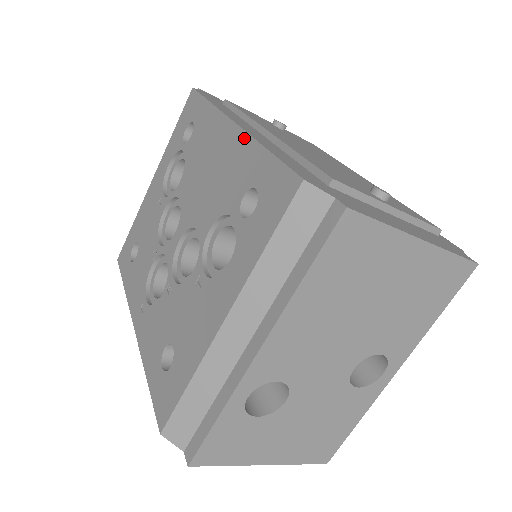
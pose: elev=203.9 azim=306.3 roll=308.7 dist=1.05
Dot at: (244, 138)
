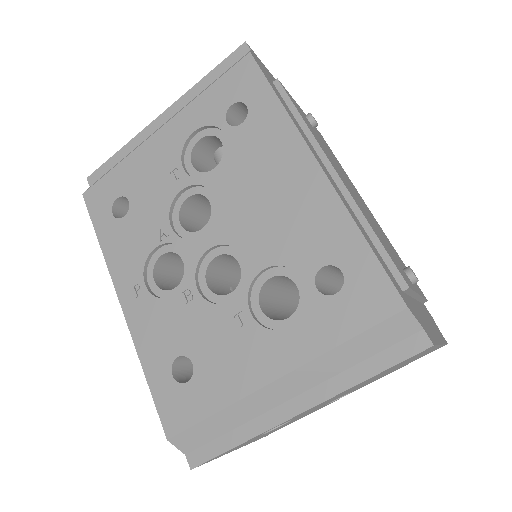
Dot at: (333, 199)
